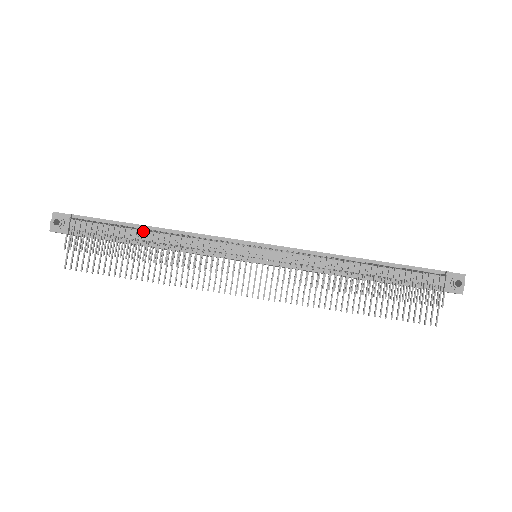
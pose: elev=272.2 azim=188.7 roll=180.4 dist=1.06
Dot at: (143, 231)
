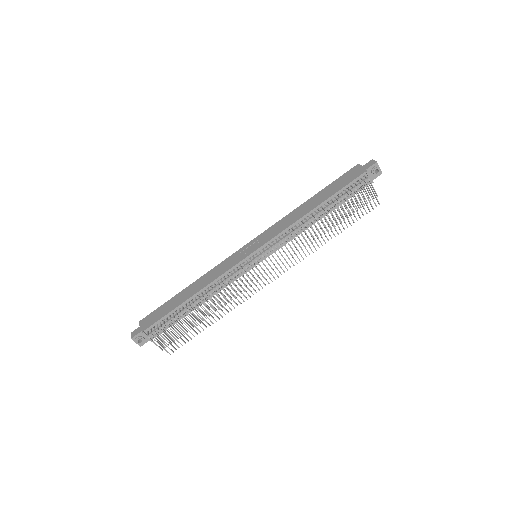
Dot at: (188, 304)
